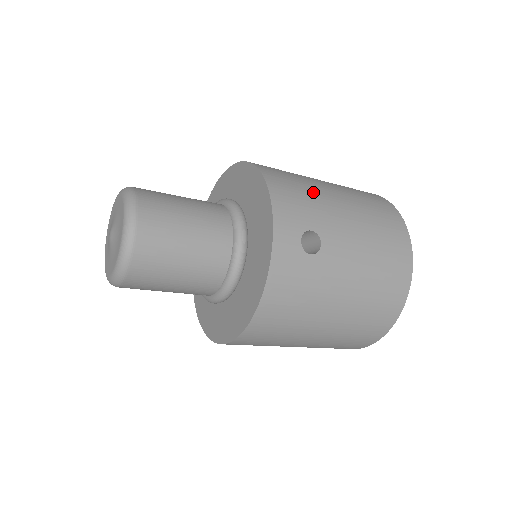
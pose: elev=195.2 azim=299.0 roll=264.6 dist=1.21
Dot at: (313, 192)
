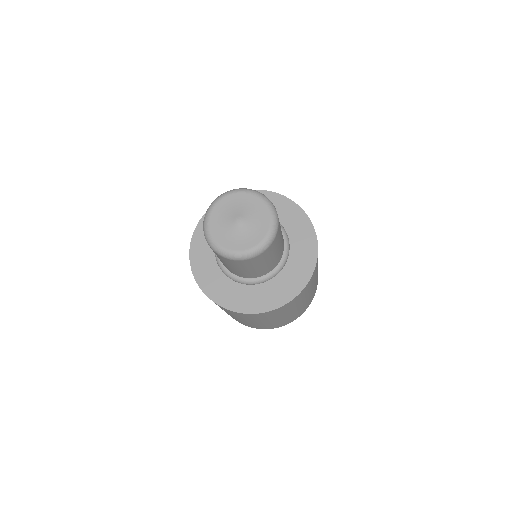
Dot at: occluded
